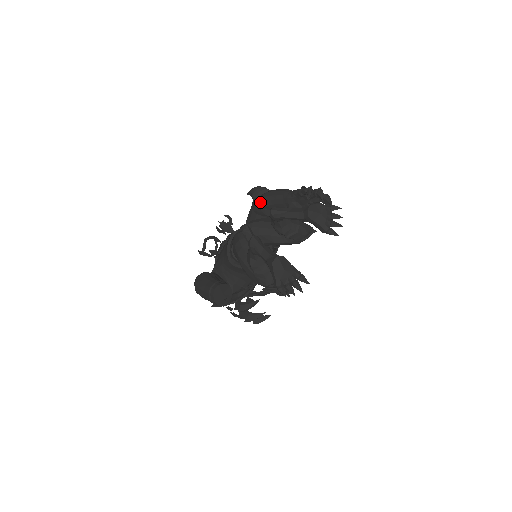
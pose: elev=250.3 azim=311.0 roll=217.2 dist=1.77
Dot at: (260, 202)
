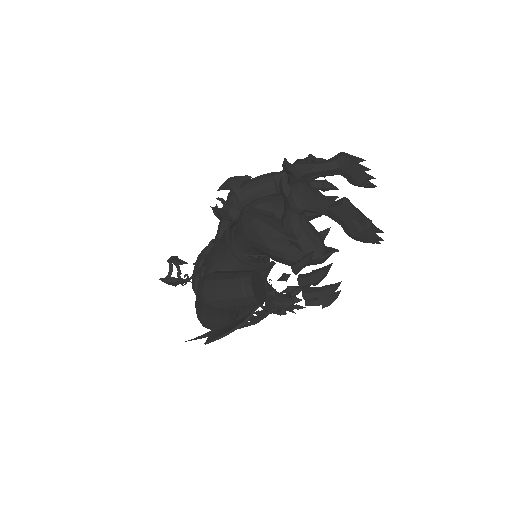
Dot at: (243, 192)
